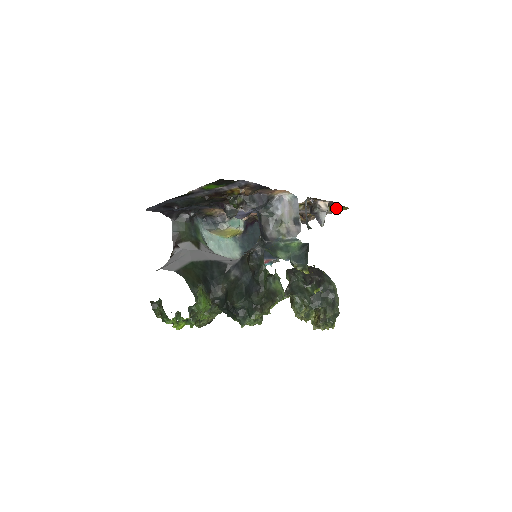
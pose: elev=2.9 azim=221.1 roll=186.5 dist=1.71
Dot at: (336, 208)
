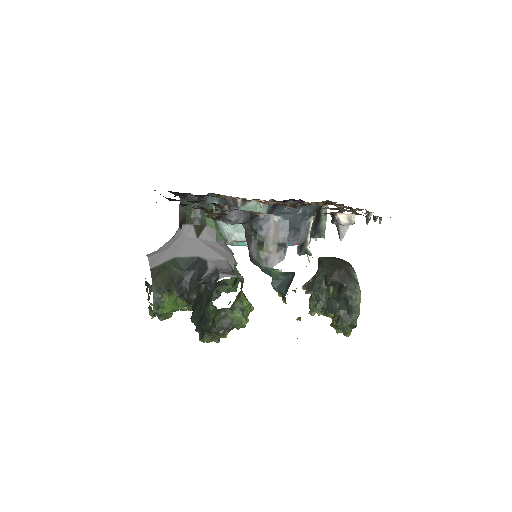
Dot at: occluded
